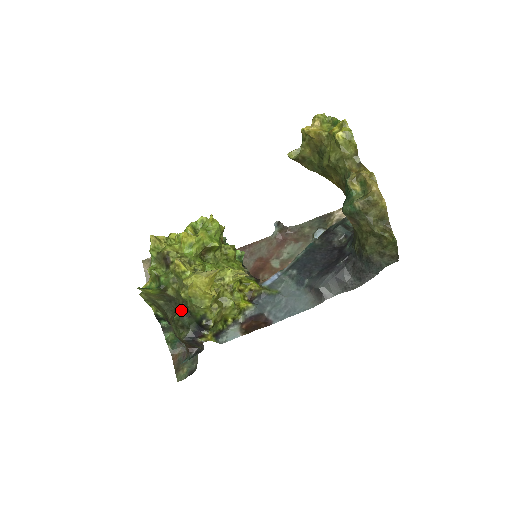
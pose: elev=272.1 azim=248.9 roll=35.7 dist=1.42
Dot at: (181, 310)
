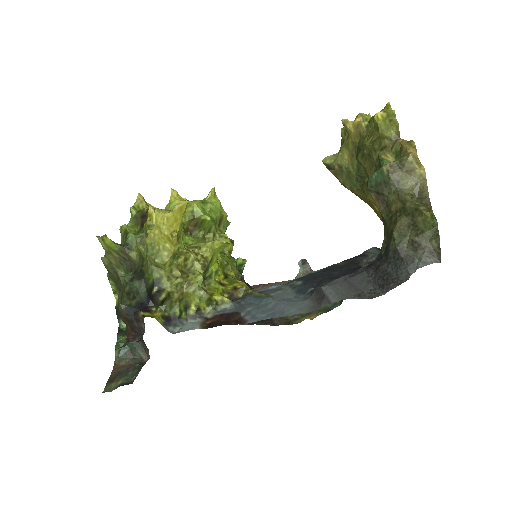
Dot at: (135, 271)
